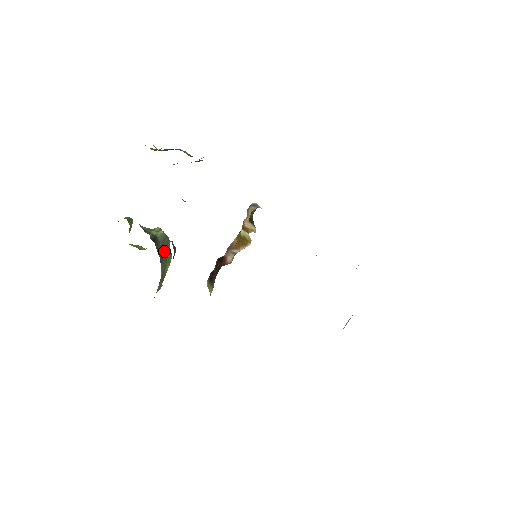
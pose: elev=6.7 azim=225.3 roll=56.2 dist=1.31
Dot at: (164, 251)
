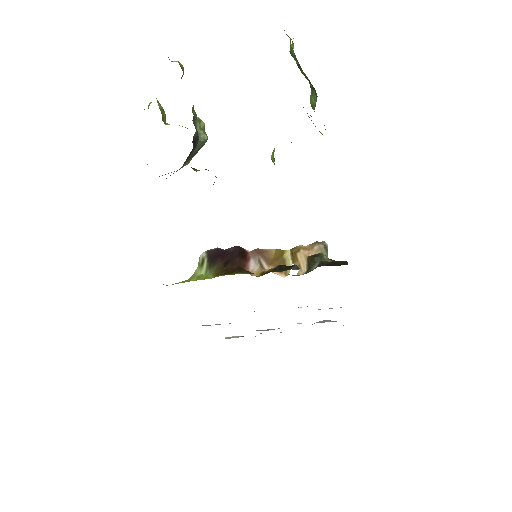
Dot at: (188, 159)
